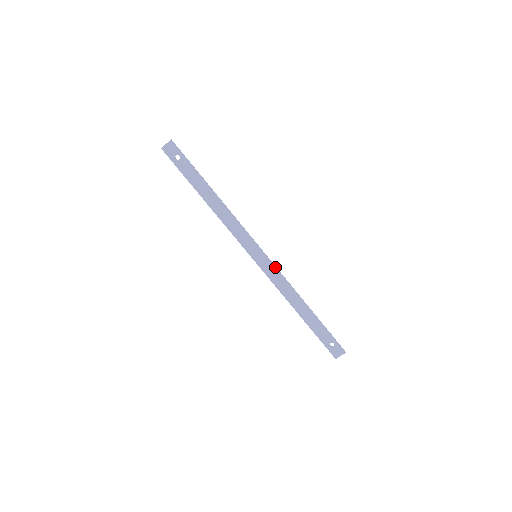
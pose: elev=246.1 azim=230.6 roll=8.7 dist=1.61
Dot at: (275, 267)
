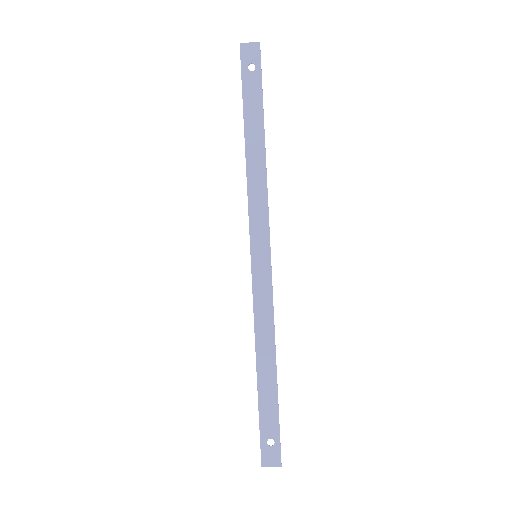
Dot at: (271, 285)
